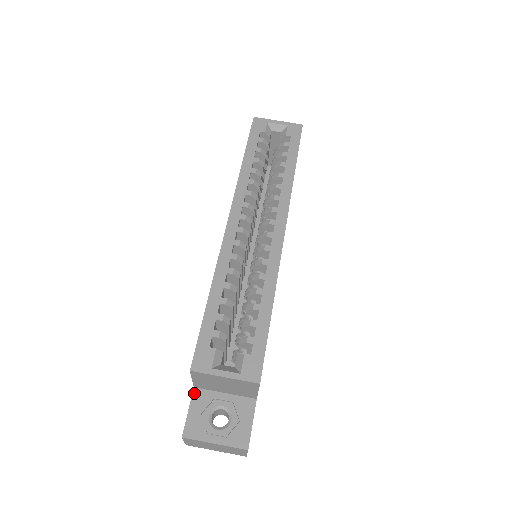
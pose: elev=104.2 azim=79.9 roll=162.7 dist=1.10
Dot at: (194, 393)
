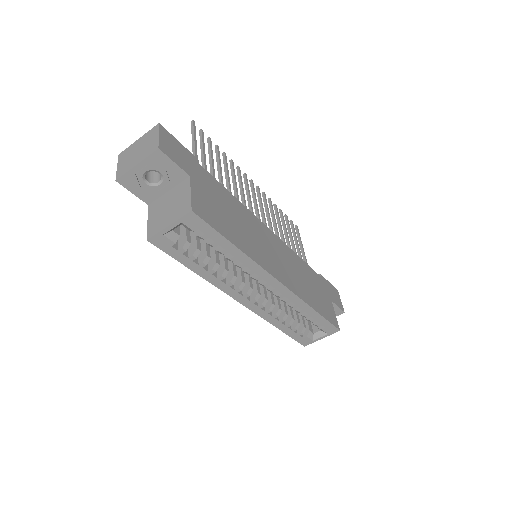
Dot at: occluded
